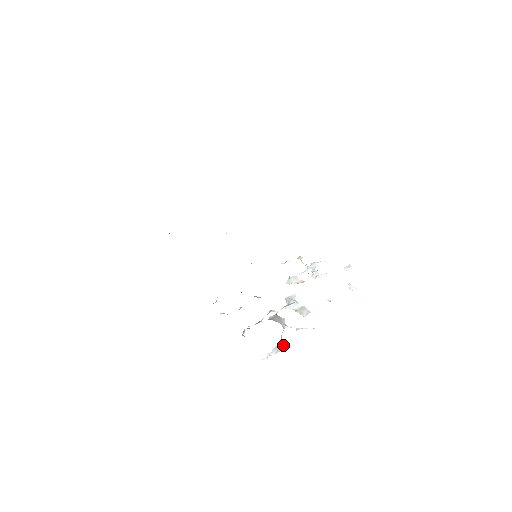
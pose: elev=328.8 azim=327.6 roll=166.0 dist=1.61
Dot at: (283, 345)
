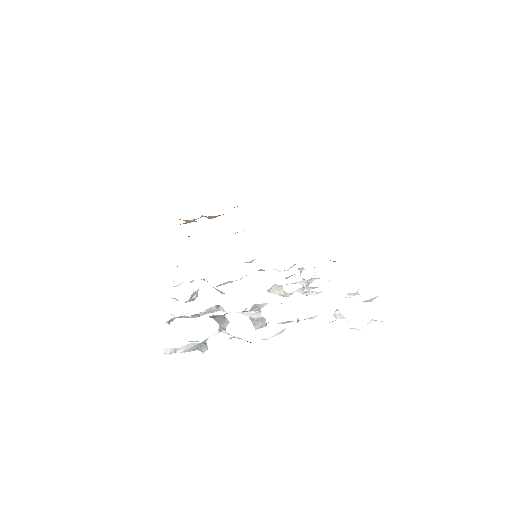
Dot at: (199, 346)
